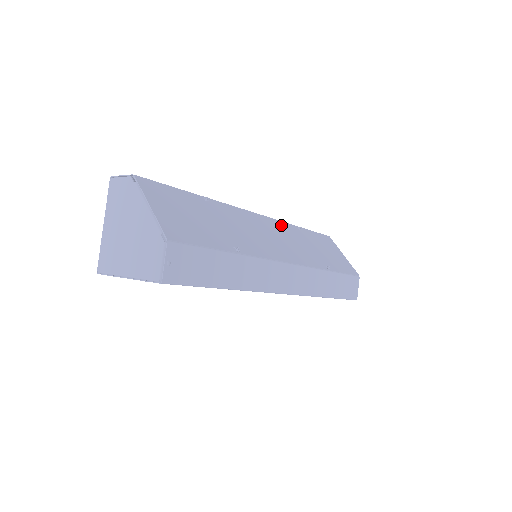
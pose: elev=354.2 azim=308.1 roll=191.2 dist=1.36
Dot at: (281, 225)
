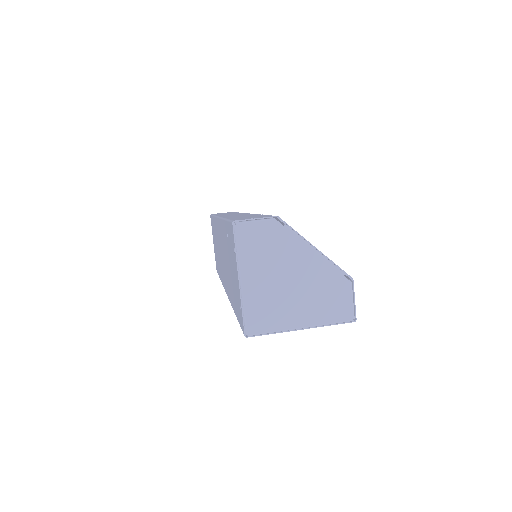
Dot at: occluded
